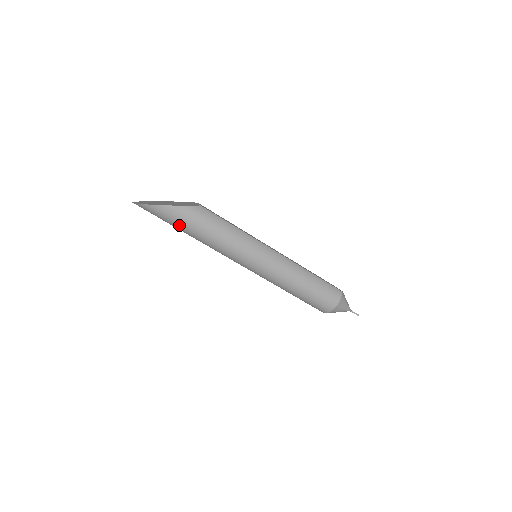
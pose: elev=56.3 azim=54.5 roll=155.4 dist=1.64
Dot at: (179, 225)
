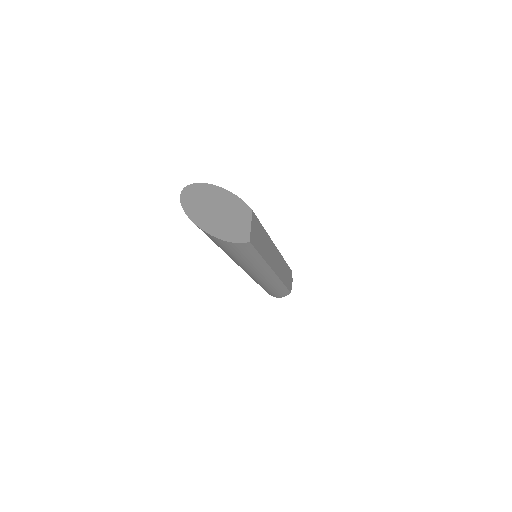
Dot at: occluded
